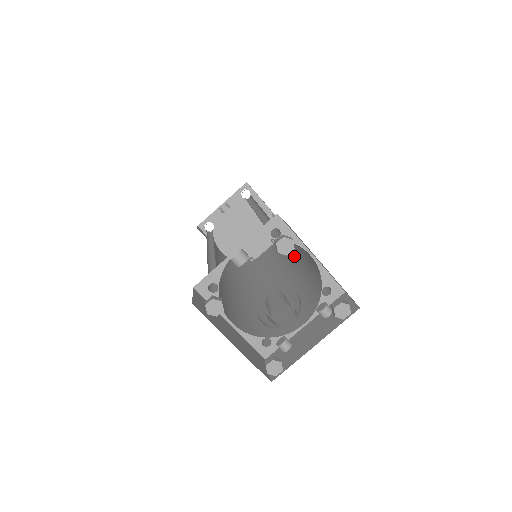
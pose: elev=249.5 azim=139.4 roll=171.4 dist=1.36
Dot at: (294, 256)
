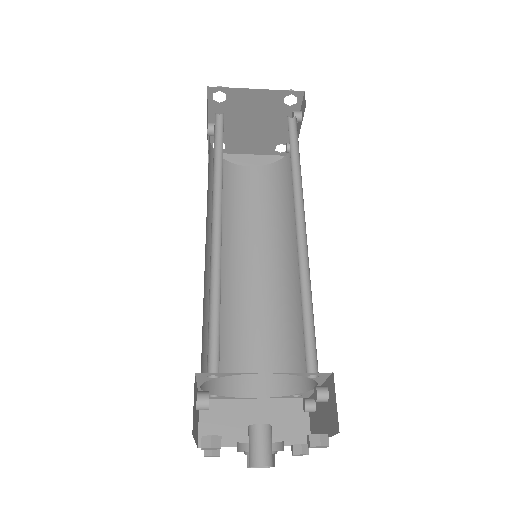
Dot at: (296, 233)
